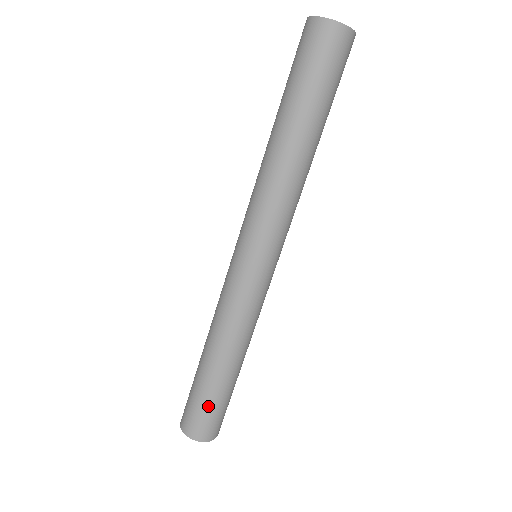
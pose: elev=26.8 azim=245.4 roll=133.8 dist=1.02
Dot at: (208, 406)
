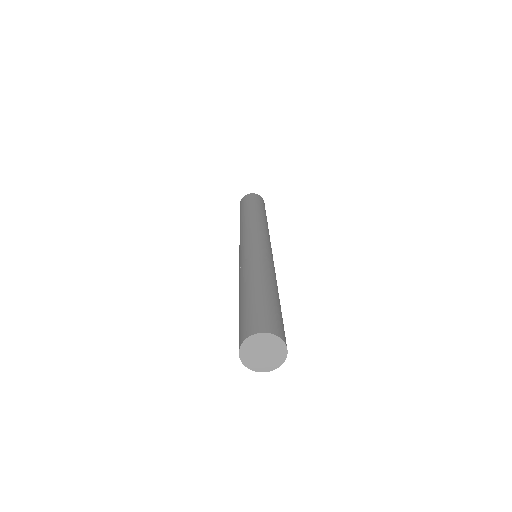
Dot at: (270, 307)
